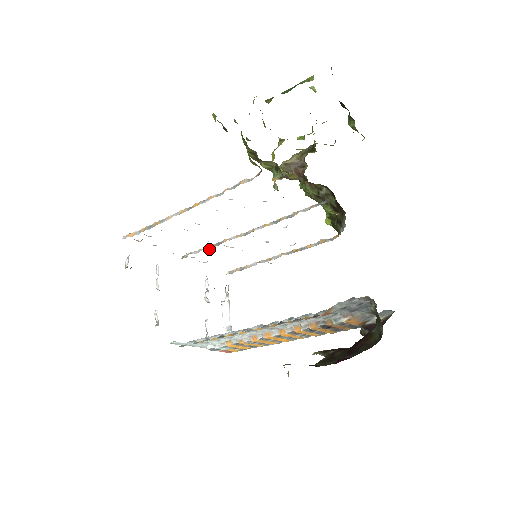
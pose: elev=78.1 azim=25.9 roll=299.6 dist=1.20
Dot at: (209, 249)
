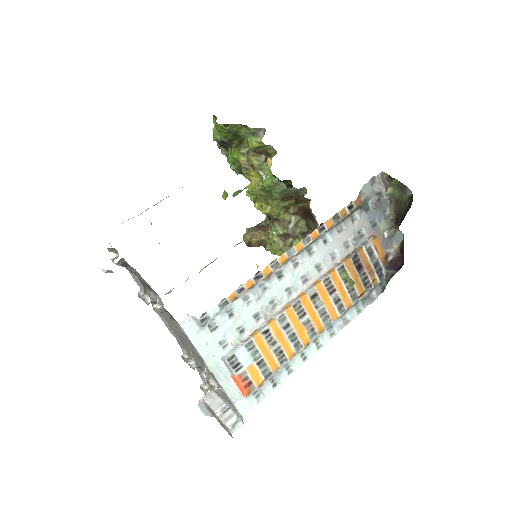
Dot at: (200, 271)
